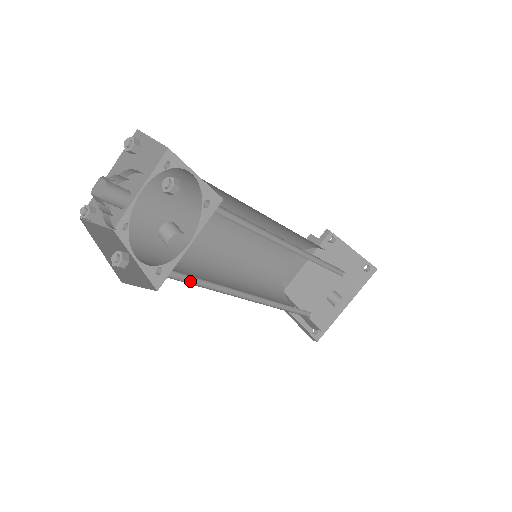
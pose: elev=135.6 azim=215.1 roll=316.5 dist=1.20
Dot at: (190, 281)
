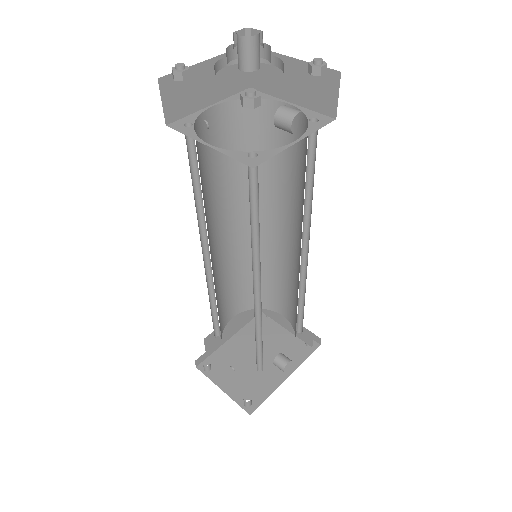
Dot at: occluded
